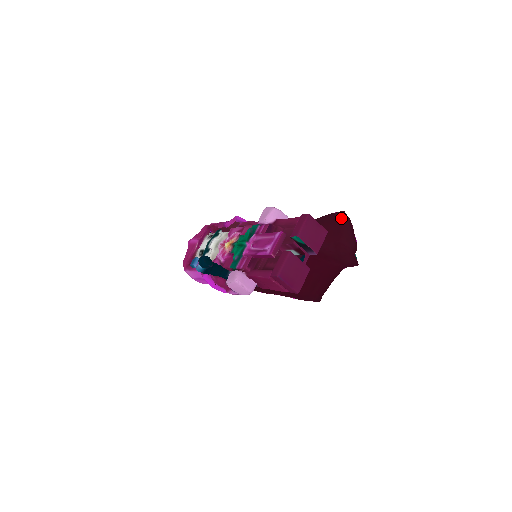
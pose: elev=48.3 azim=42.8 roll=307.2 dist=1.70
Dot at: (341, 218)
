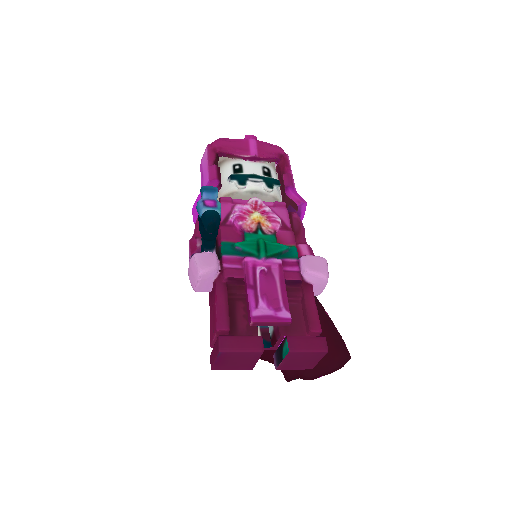
Dot at: (341, 356)
